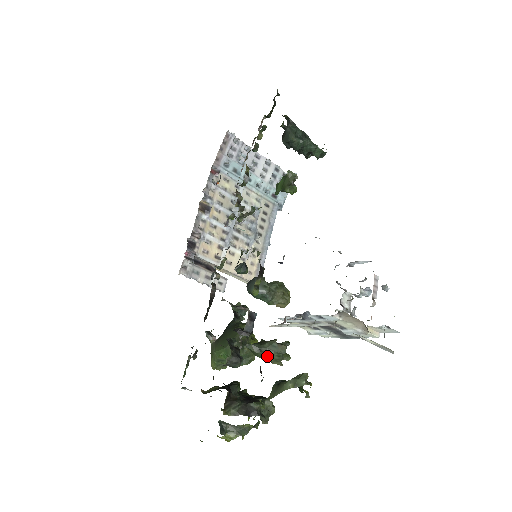
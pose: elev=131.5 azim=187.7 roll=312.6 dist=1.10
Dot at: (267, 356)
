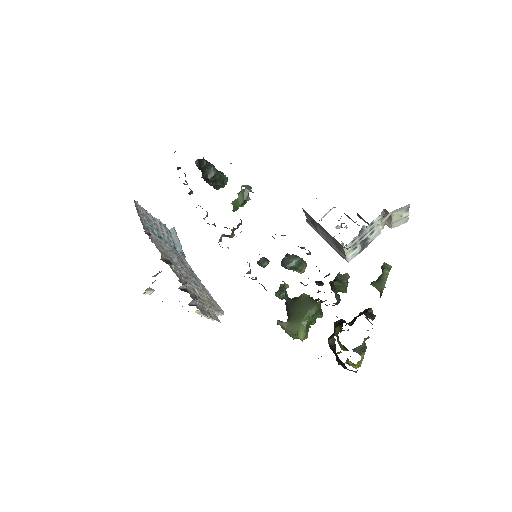
Dot at: (343, 286)
